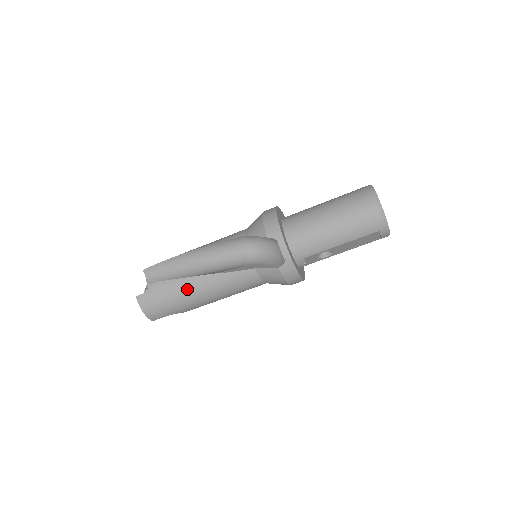
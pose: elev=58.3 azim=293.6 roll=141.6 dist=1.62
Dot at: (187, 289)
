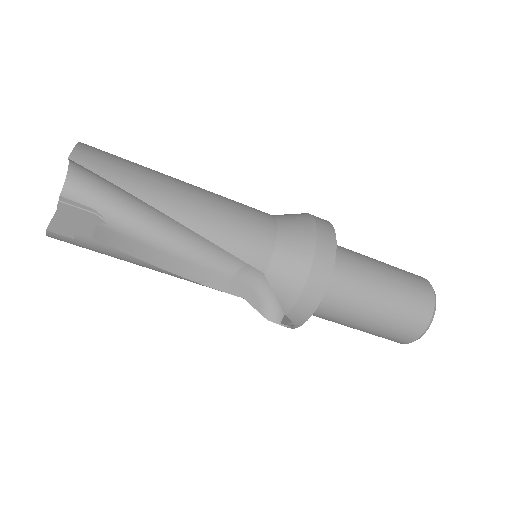
Dot at: (139, 265)
